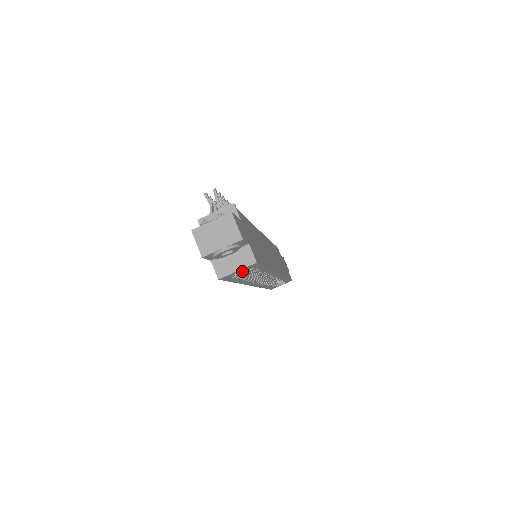
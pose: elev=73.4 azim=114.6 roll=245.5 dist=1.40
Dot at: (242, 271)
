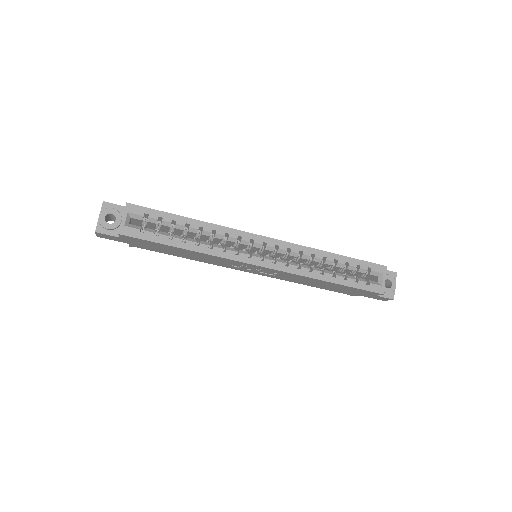
Dot at: (163, 232)
